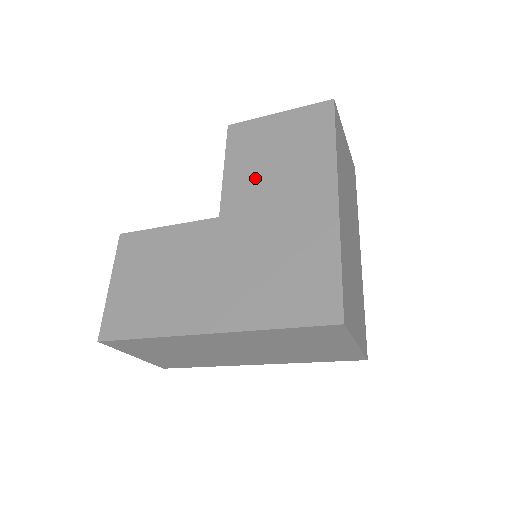
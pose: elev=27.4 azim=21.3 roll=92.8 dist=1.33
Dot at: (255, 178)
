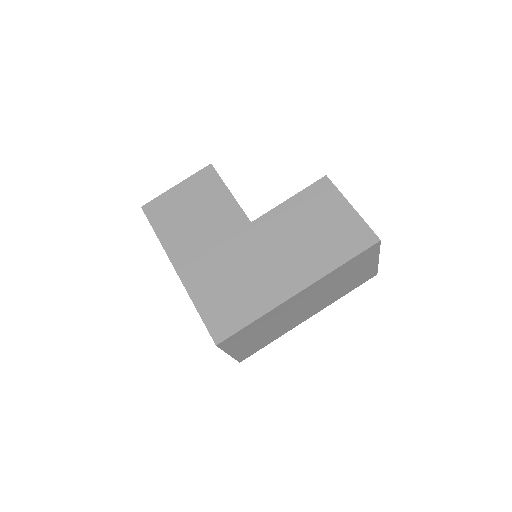
Dot at: (290, 226)
